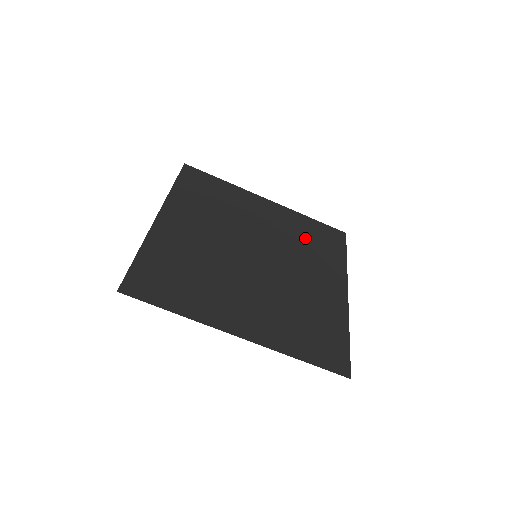
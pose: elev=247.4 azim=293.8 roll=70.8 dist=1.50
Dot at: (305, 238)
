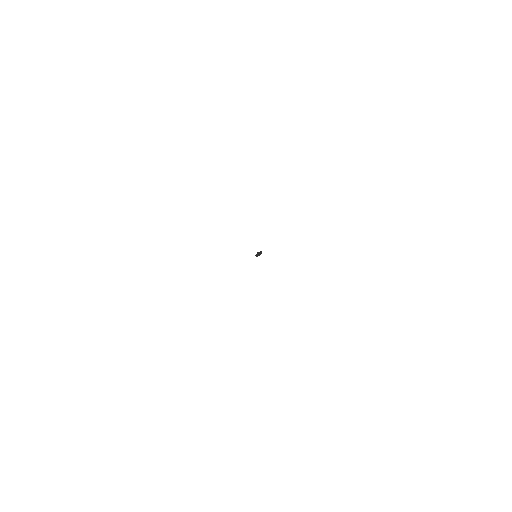
Dot at: occluded
